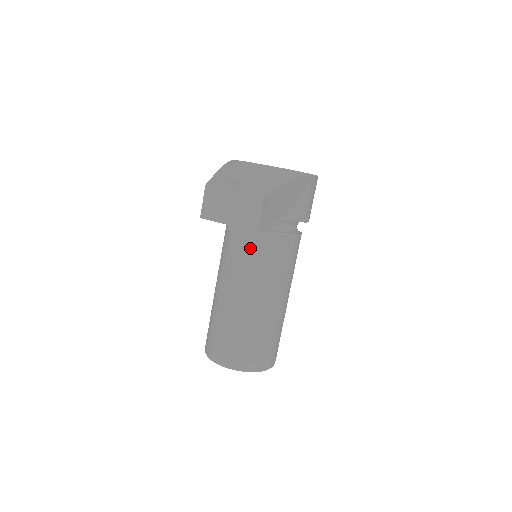
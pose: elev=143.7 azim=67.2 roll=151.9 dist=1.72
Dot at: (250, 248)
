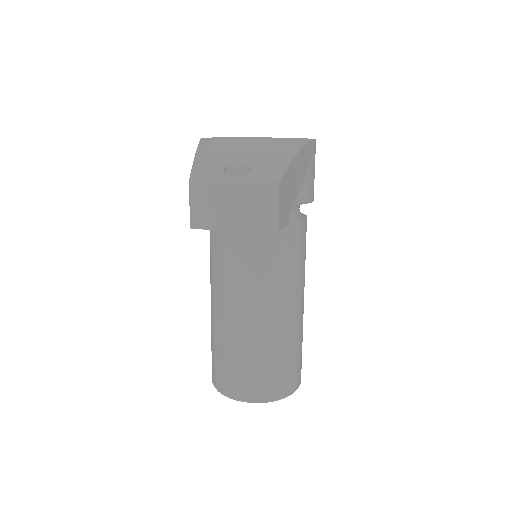
Dot at: (253, 250)
